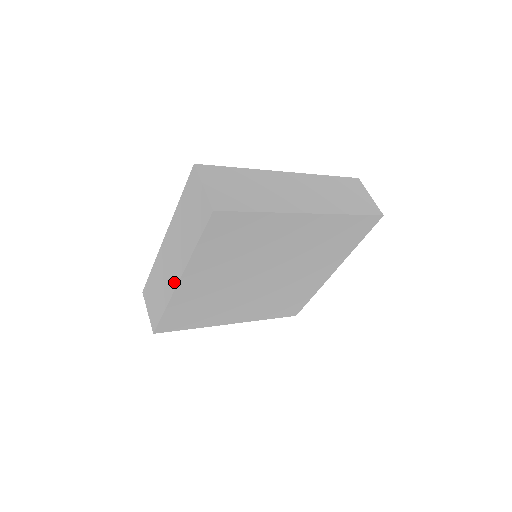
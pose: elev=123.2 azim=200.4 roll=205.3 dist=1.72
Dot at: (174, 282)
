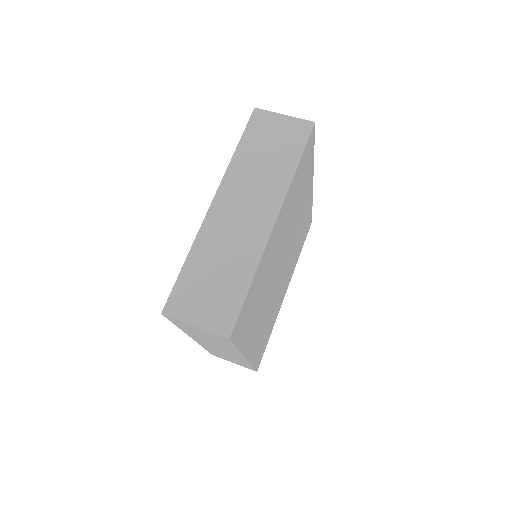
Dot at: (265, 228)
